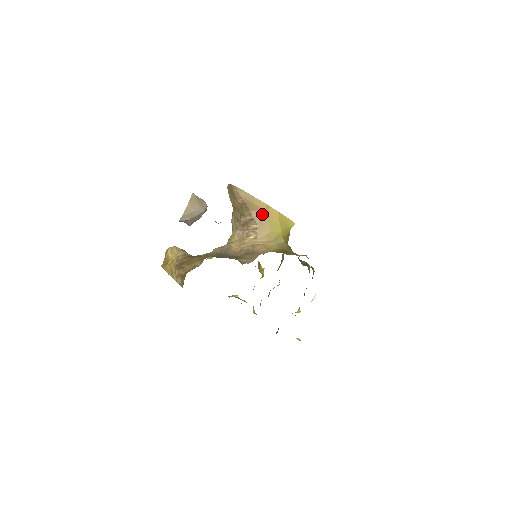
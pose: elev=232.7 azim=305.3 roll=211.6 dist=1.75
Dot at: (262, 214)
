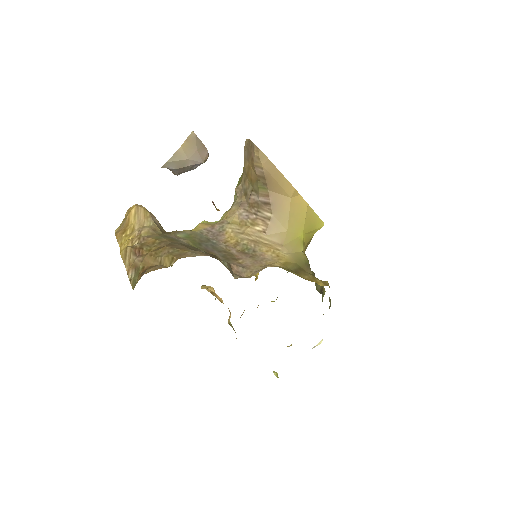
Dot at: (284, 201)
